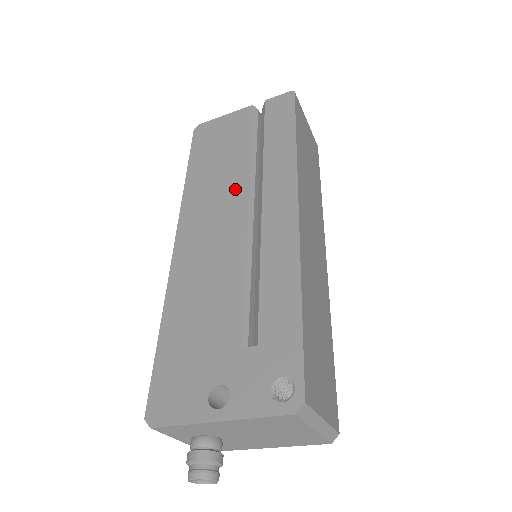
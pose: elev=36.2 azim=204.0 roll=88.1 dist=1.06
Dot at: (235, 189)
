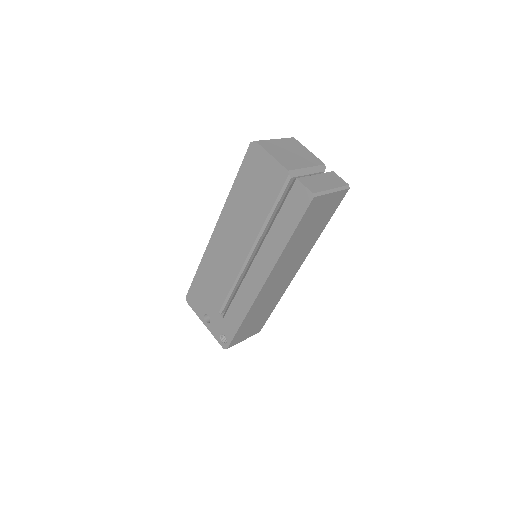
Dot at: (247, 235)
